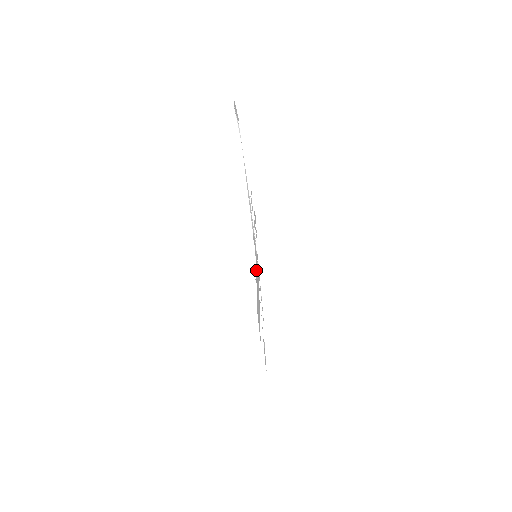
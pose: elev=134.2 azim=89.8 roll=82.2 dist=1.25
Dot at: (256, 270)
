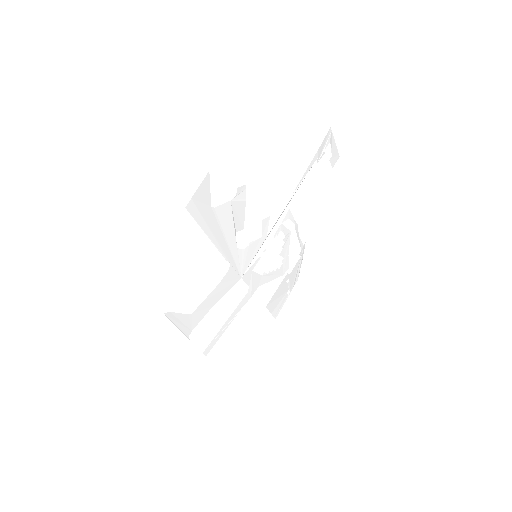
Dot at: (240, 194)
